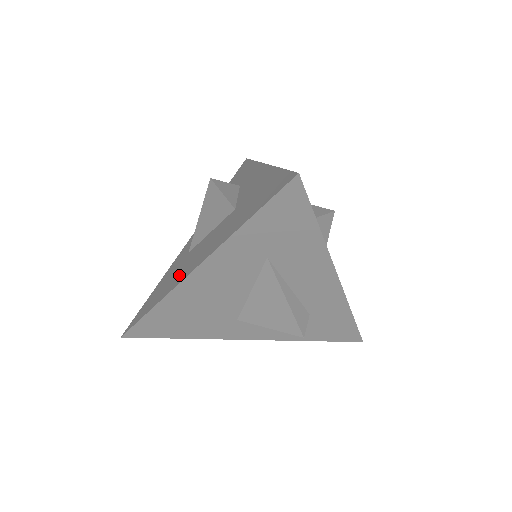
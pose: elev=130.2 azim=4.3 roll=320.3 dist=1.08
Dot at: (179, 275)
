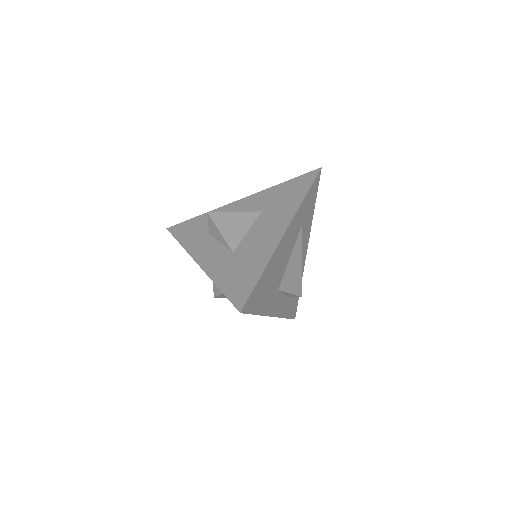
Dot at: (262, 249)
